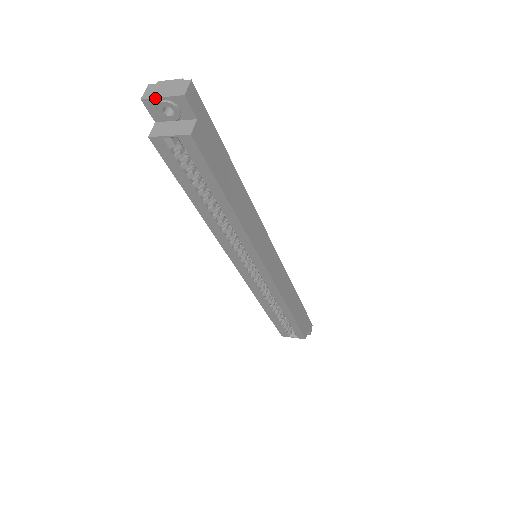
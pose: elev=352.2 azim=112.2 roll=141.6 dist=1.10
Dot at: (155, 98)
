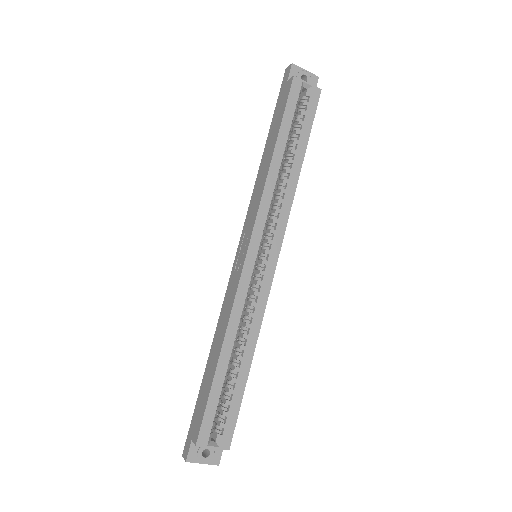
Dot at: (301, 68)
